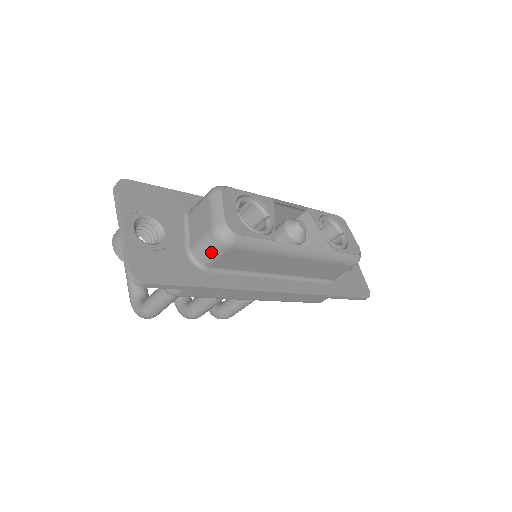
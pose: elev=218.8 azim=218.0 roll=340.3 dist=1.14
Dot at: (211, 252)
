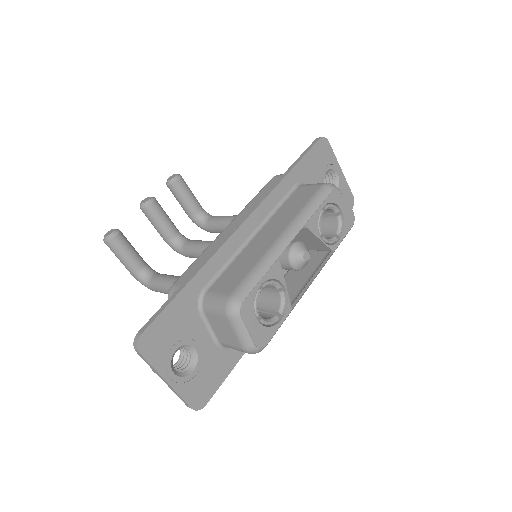
Dot at: occluded
